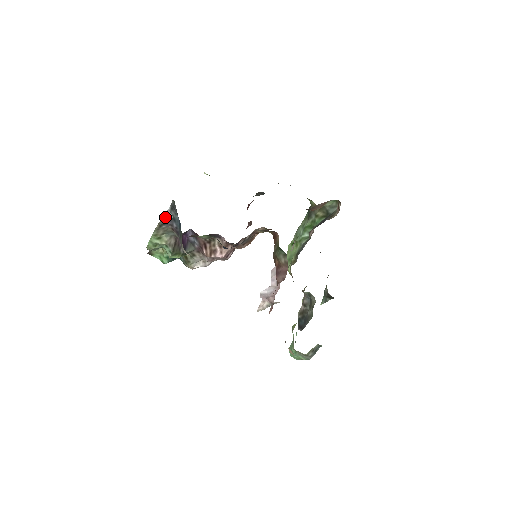
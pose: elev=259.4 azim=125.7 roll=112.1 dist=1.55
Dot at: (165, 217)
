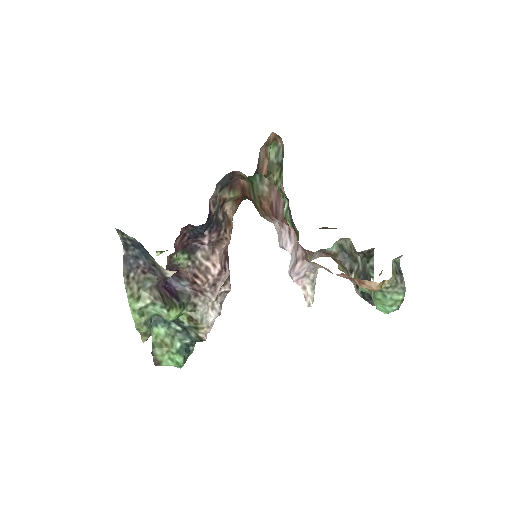
Dot at: (125, 262)
